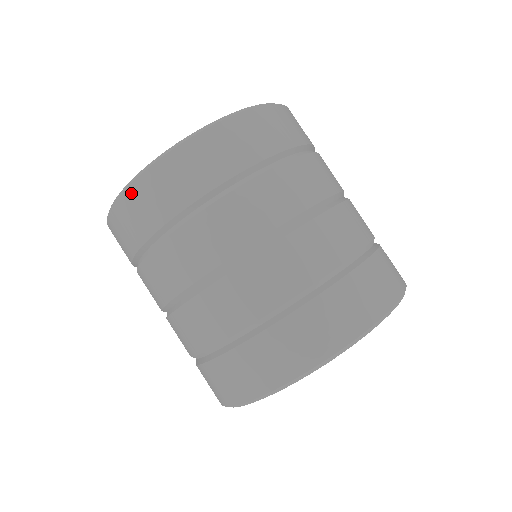
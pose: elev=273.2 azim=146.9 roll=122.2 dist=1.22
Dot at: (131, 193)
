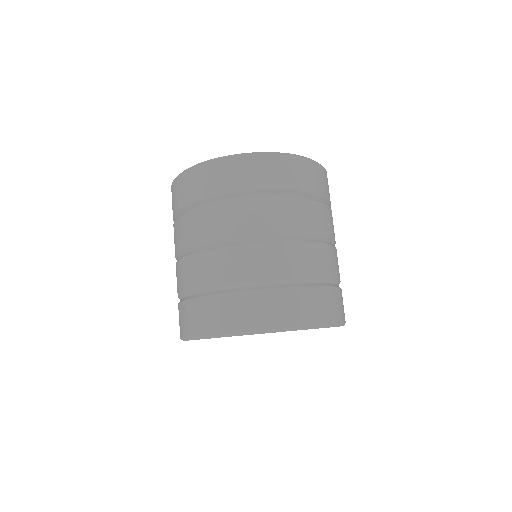
Dot at: (285, 159)
